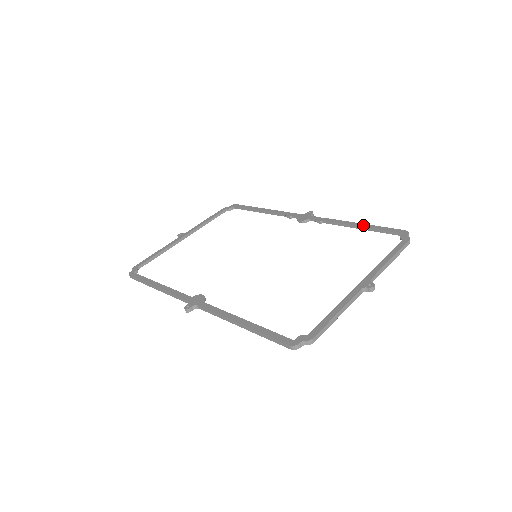
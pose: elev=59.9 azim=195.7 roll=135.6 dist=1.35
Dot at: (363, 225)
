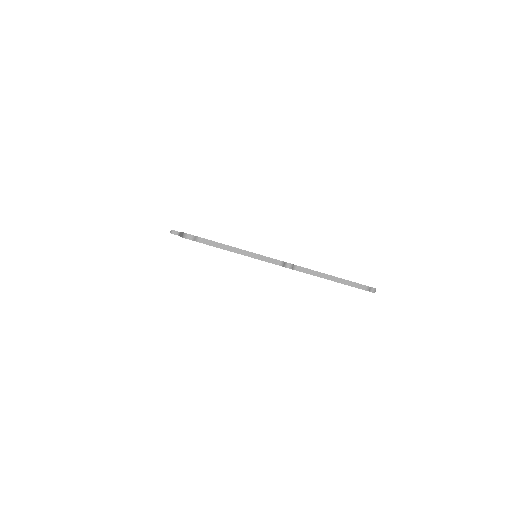
Dot at: occluded
